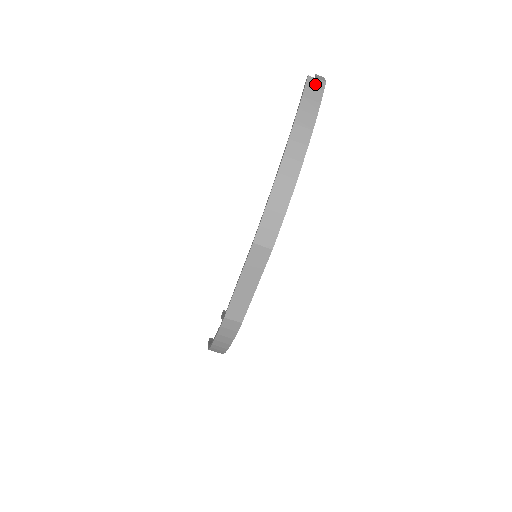
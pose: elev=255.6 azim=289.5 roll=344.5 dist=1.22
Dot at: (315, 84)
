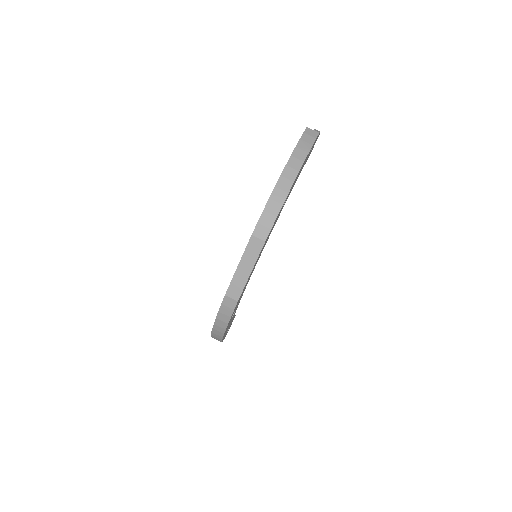
Dot at: (311, 133)
